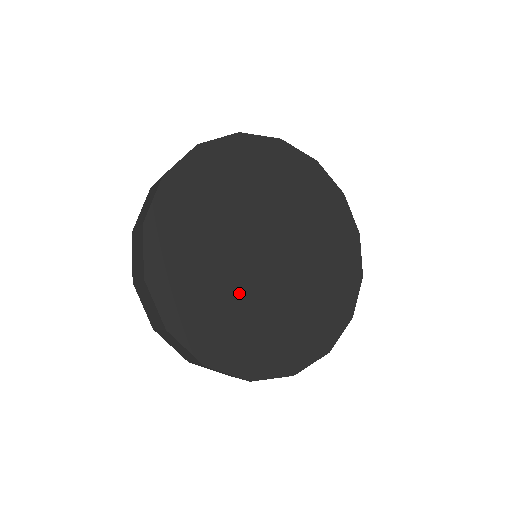
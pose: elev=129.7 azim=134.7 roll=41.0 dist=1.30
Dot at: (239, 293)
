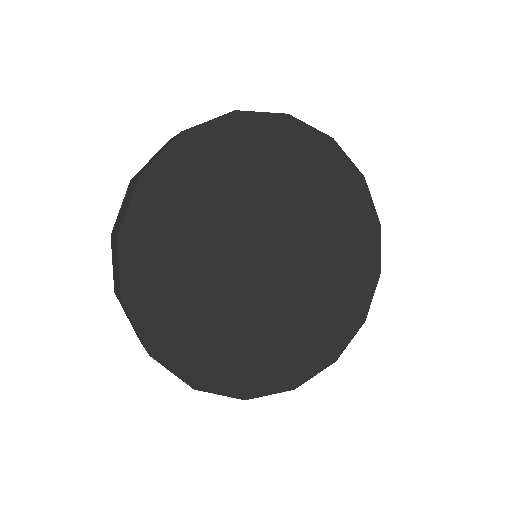
Dot at: (233, 307)
